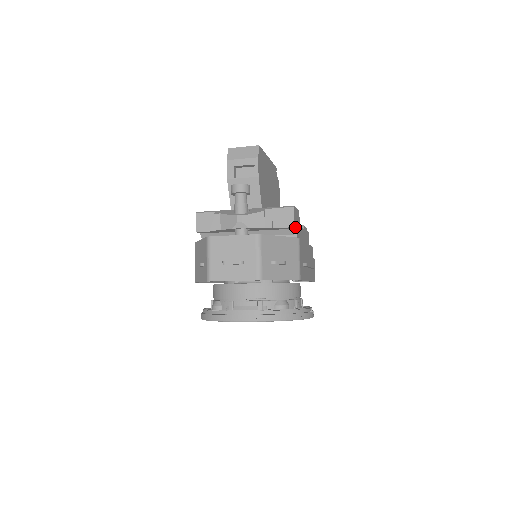
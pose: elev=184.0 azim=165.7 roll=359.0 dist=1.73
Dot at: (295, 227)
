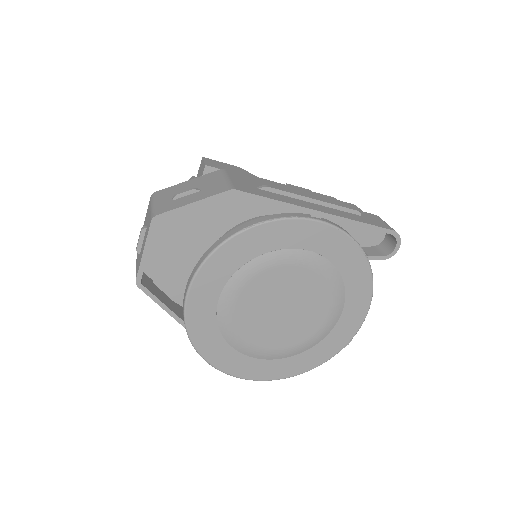
Dot at: (215, 168)
